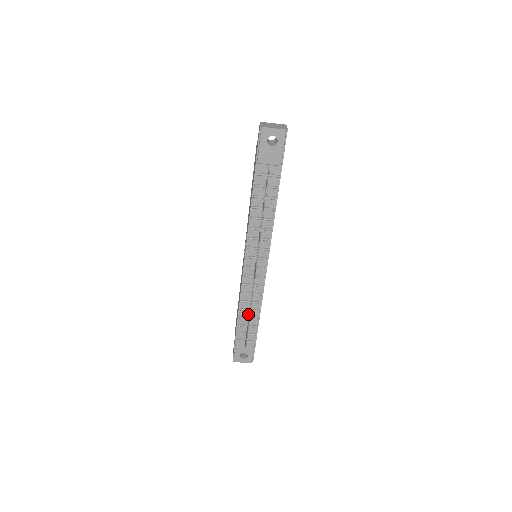
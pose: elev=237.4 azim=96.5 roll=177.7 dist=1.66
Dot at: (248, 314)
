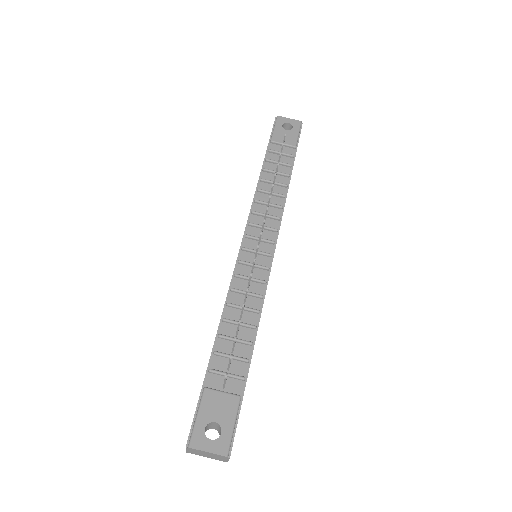
Dot at: (235, 333)
